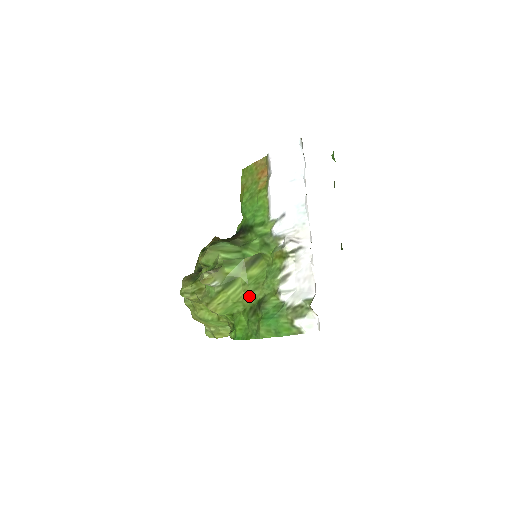
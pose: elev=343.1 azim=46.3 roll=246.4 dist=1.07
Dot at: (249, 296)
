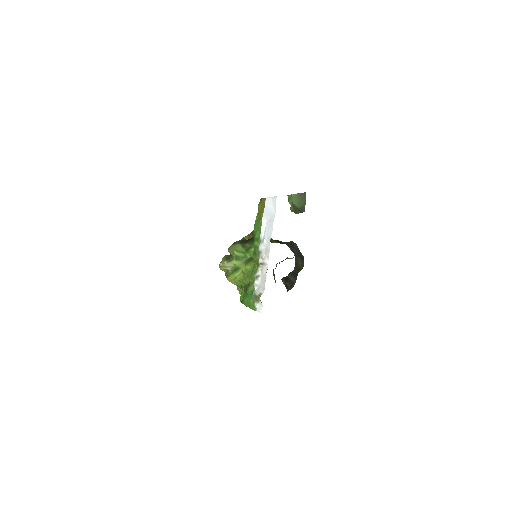
Dot at: (245, 280)
